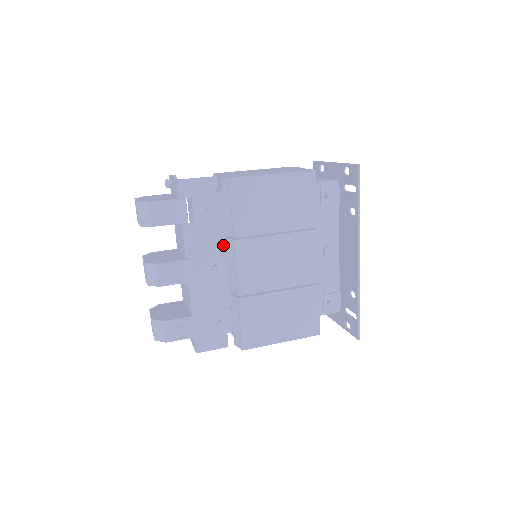
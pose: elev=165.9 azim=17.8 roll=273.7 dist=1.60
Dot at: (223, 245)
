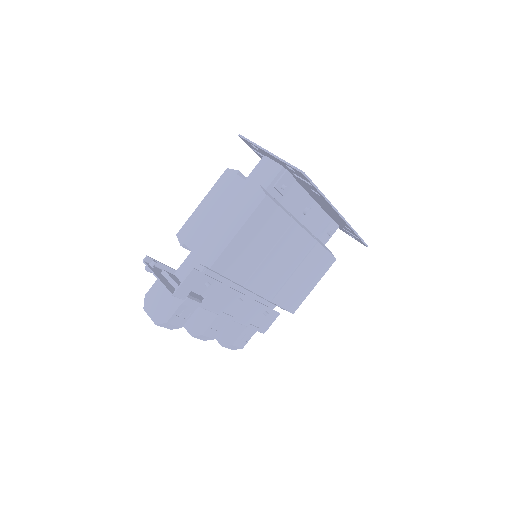
Dot at: (233, 285)
